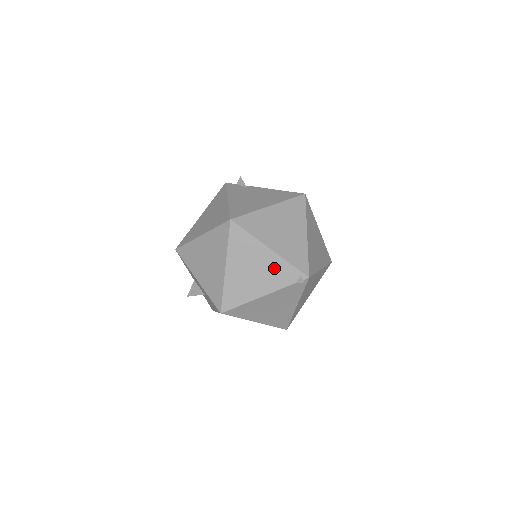
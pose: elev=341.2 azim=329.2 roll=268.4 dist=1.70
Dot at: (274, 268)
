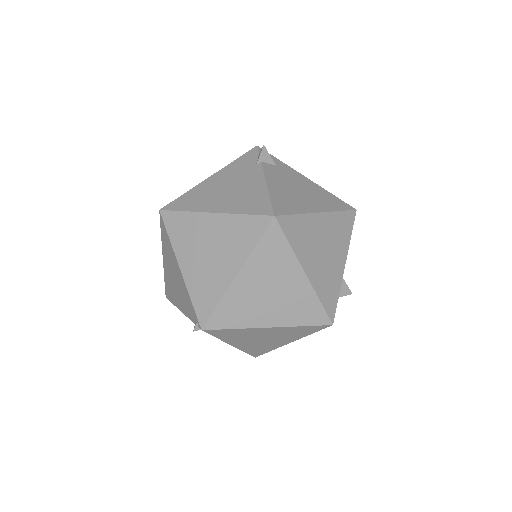
Dot at: (183, 291)
